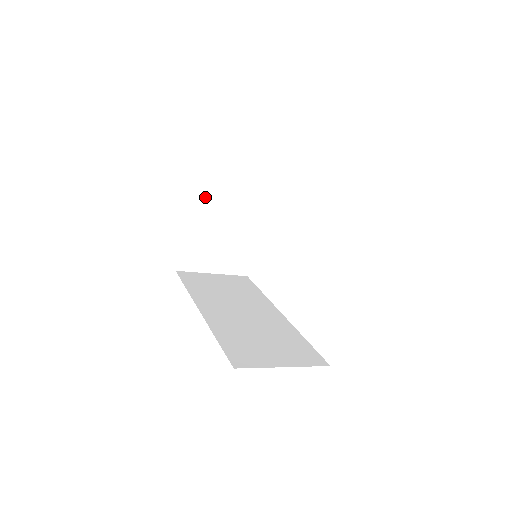
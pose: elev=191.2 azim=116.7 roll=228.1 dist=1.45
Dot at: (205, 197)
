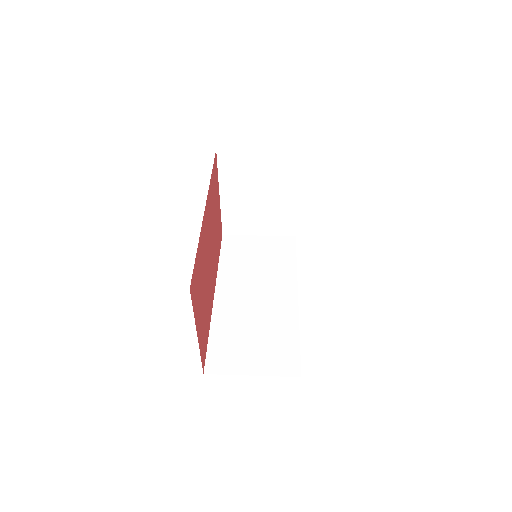
Dot at: (233, 174)
